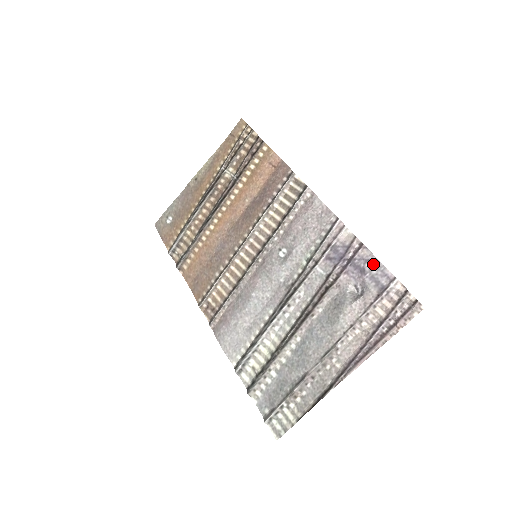
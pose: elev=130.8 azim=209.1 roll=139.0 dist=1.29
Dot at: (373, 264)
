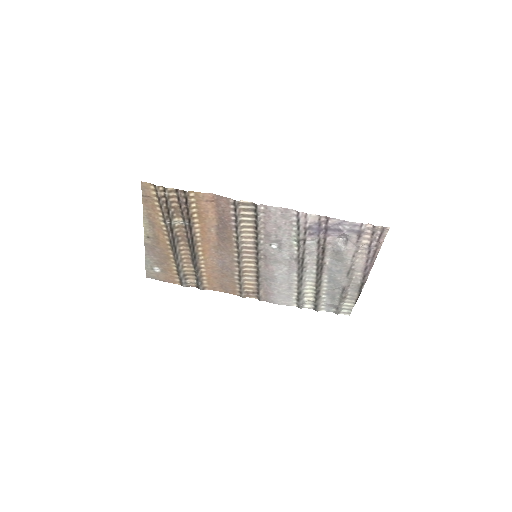
Dot at: (344, 224)
